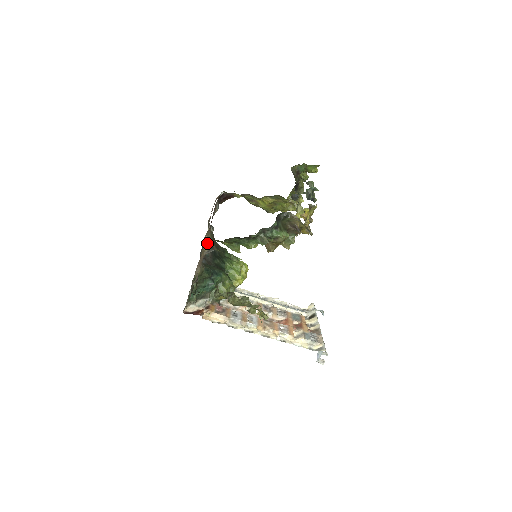
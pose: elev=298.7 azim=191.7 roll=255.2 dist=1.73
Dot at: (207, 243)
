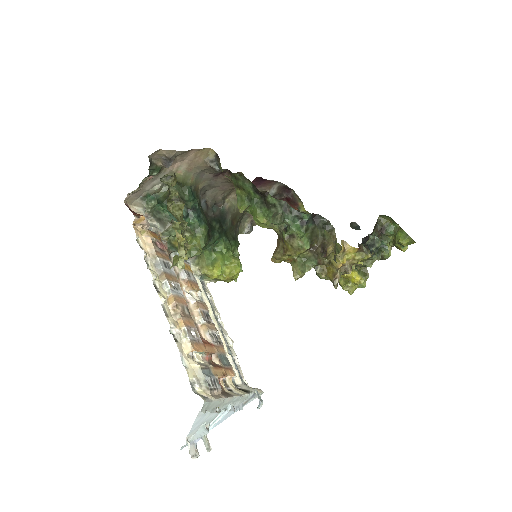
Dot at: (227, 204)
